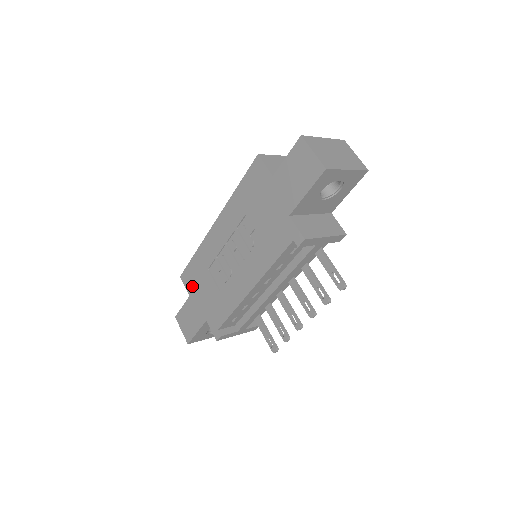
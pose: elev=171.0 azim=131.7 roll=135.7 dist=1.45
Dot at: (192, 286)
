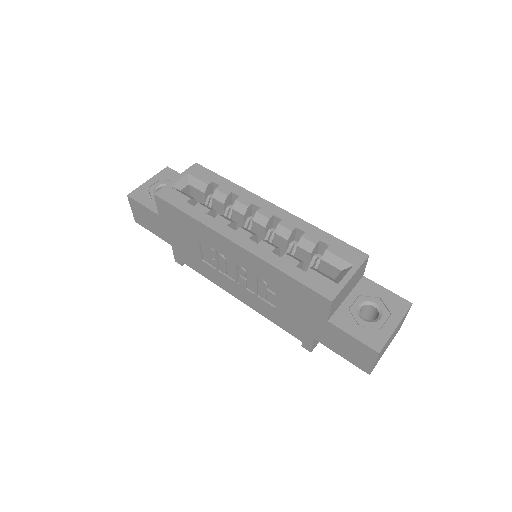
Dot at: (168, 218)
